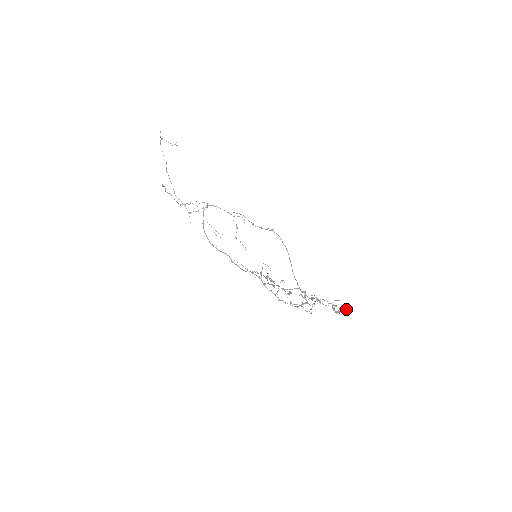
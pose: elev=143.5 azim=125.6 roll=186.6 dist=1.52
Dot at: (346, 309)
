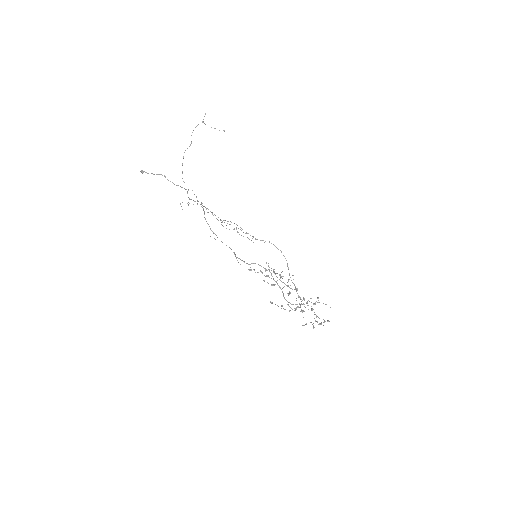
Dot at: (329, 321)
